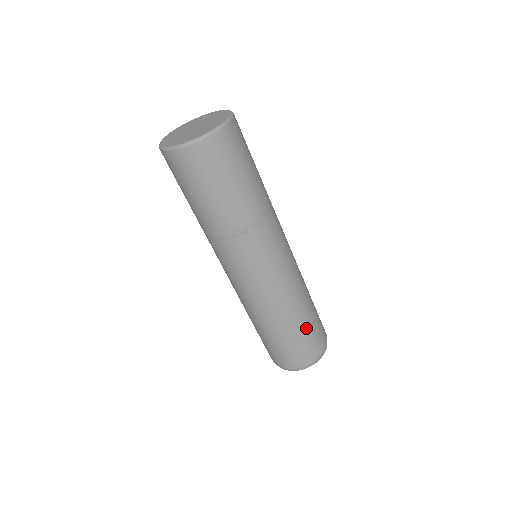
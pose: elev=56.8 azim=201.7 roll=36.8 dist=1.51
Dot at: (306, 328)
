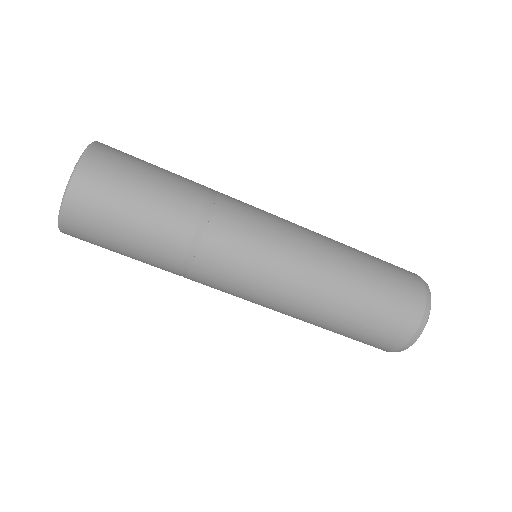
Dot at: (367, 310)
